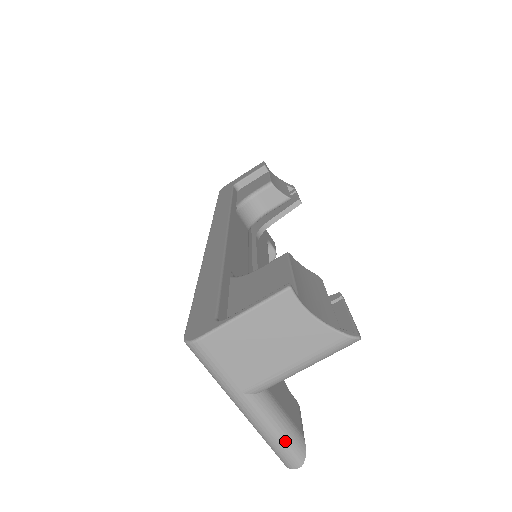
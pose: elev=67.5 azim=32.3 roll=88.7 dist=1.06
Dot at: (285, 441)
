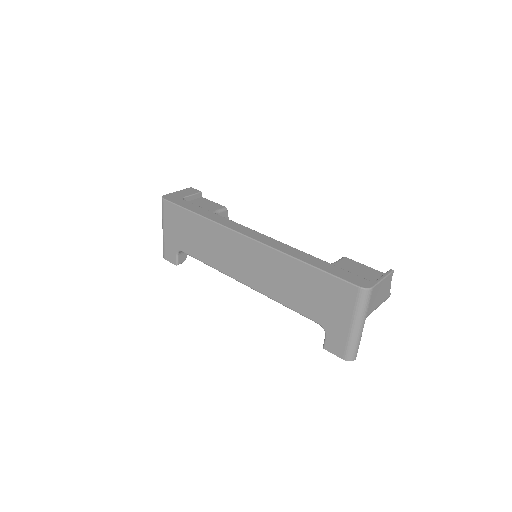
Dot at: occluded
